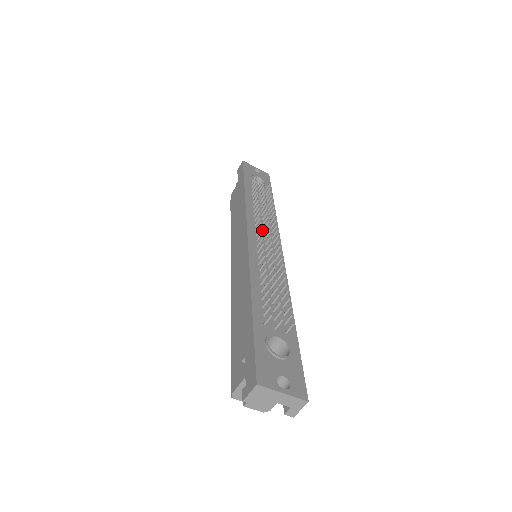
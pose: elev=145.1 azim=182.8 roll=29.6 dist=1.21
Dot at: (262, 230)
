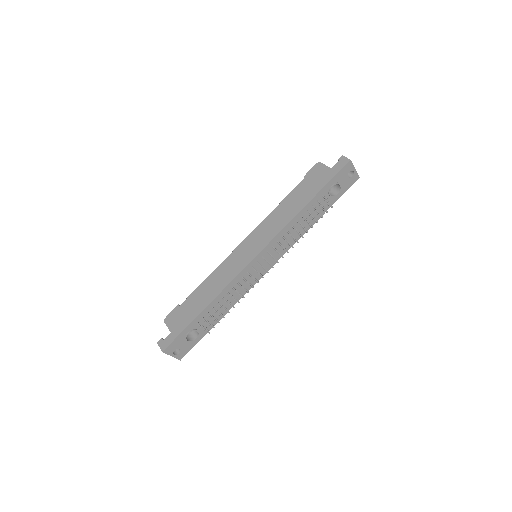
Dot at: (273, 251)
